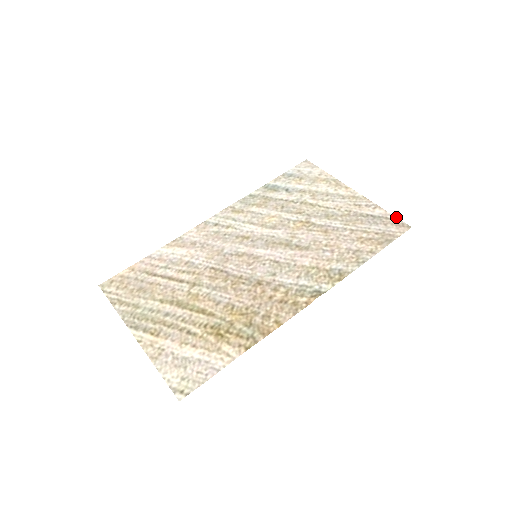
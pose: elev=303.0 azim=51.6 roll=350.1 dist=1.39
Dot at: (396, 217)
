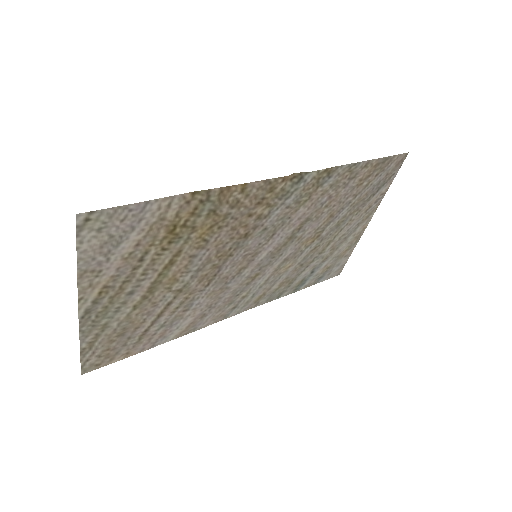
Dot at: occluded
